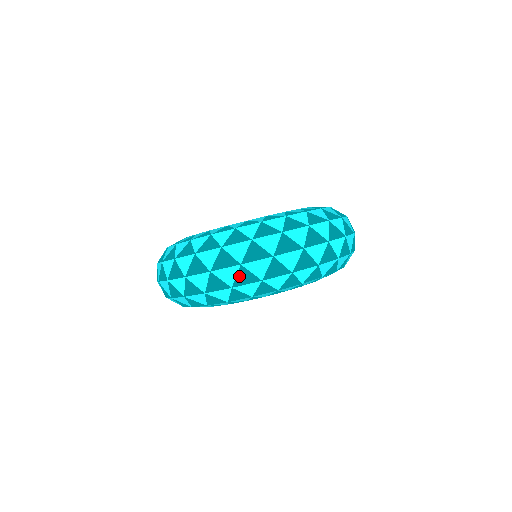
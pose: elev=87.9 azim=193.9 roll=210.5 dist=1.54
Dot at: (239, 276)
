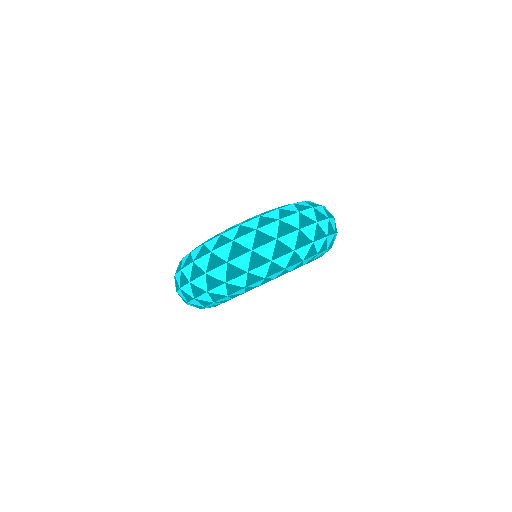
Dot at: (228, 272)
